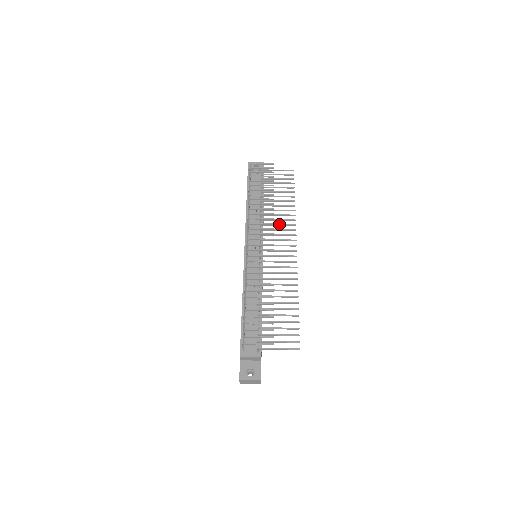
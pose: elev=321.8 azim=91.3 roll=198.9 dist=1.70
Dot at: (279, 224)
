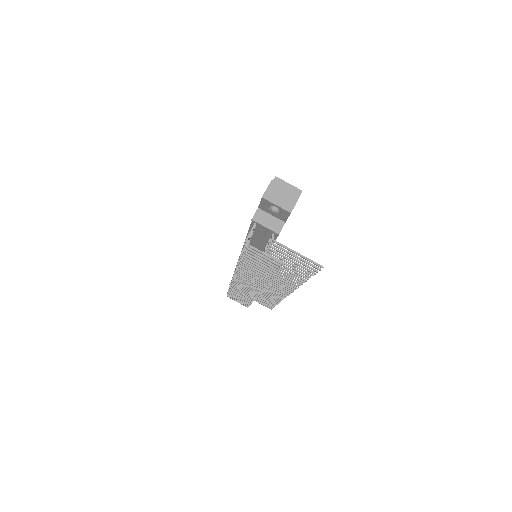
Dot at: occluded
